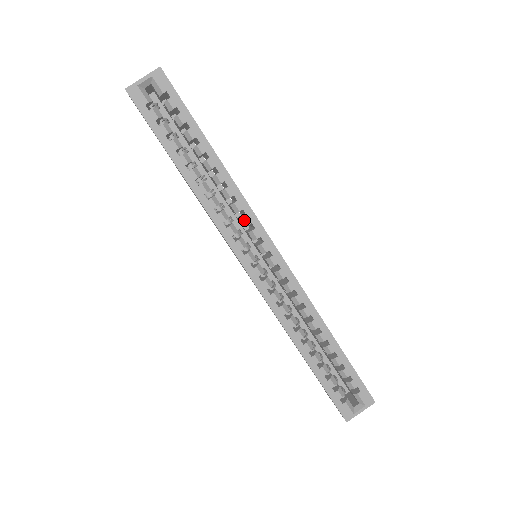
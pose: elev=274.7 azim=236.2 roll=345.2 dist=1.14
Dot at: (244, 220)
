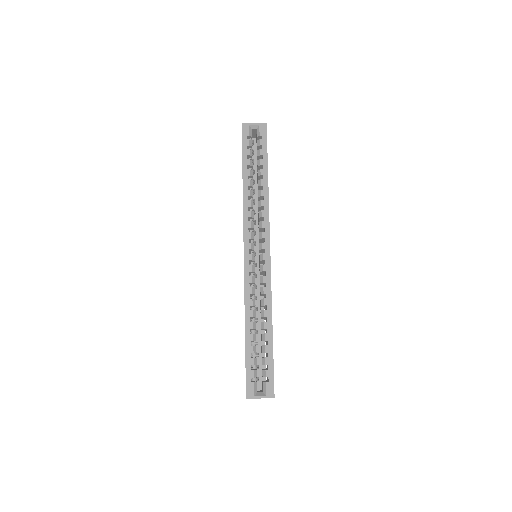
Dot at: (261, 223)
